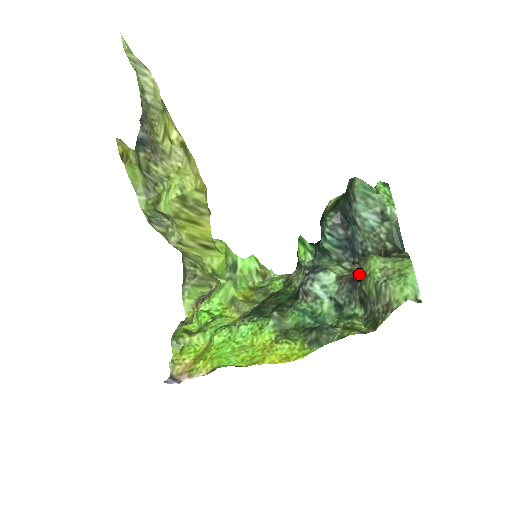
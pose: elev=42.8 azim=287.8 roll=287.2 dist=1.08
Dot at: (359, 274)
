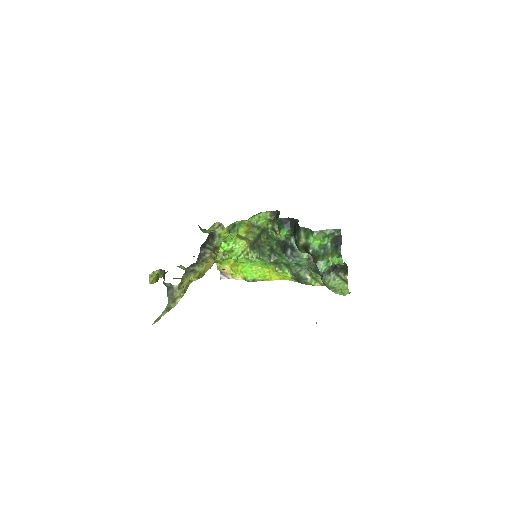
Dot at: occluded
